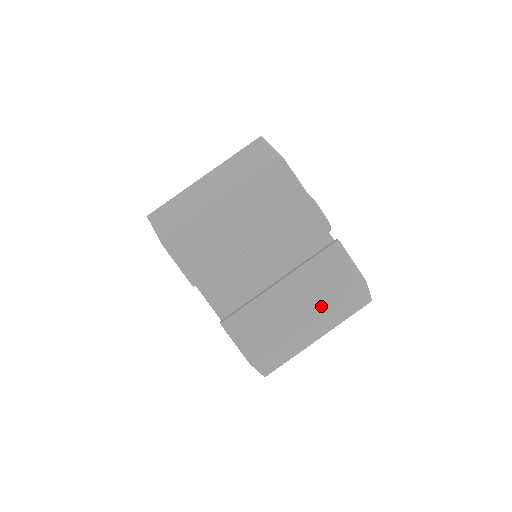
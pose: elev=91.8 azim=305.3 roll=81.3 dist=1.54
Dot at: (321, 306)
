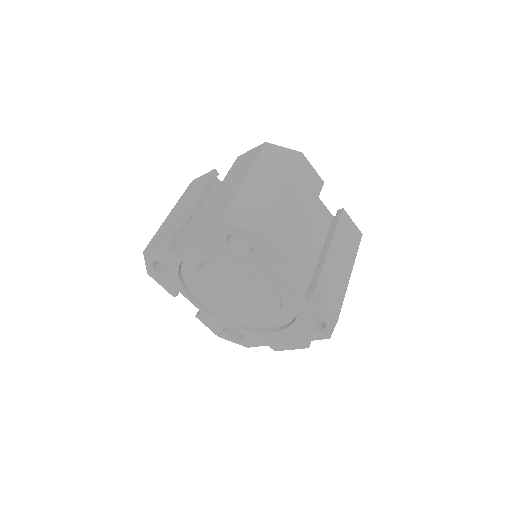
Dot at: (352, 259)
